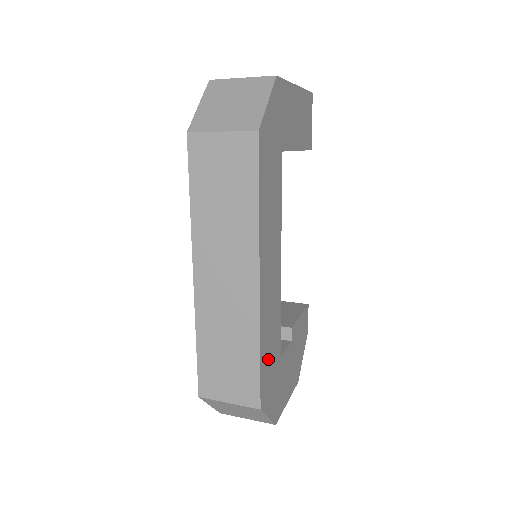
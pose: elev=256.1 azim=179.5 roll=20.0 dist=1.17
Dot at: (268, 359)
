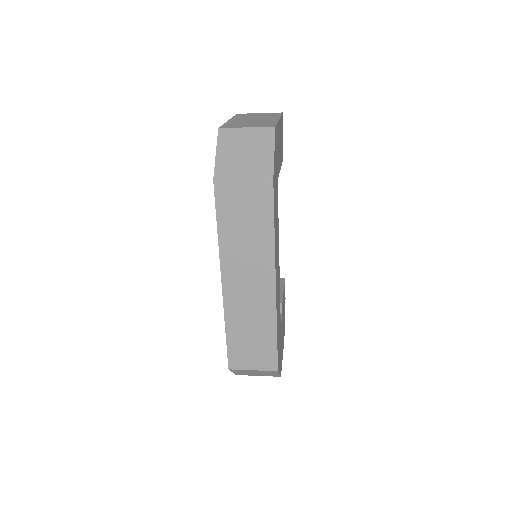
Dot at: (278, 335)
